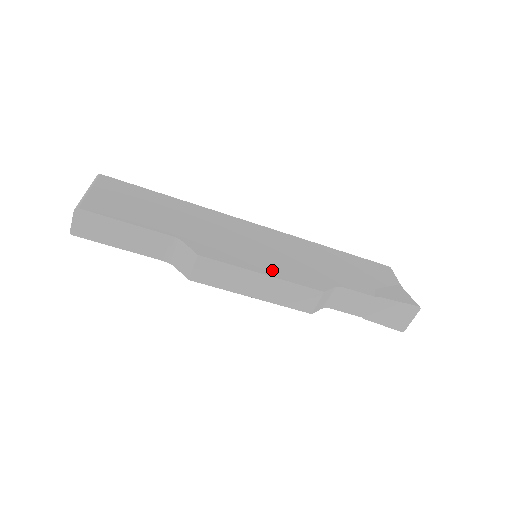
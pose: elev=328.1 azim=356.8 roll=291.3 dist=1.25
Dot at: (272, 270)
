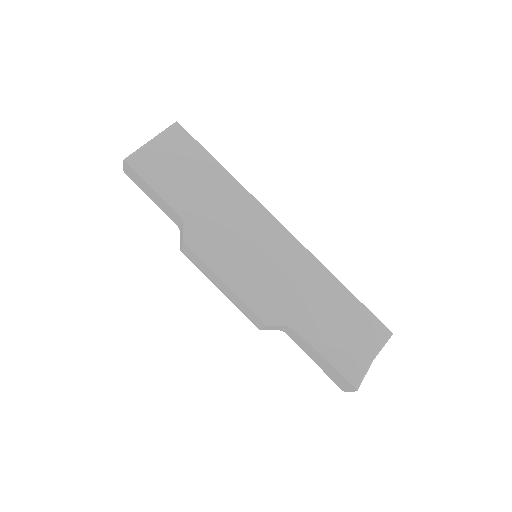
Dot at: (238, 283)
